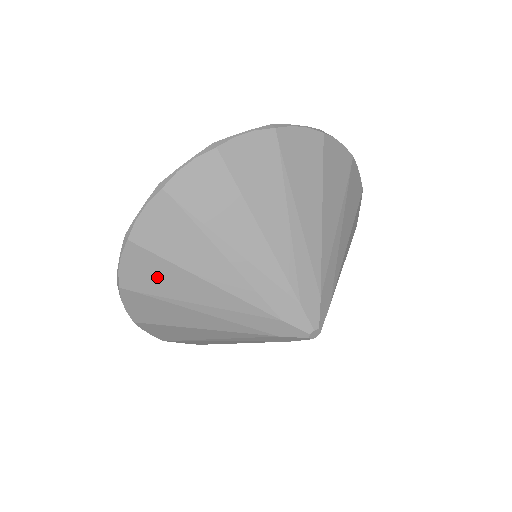
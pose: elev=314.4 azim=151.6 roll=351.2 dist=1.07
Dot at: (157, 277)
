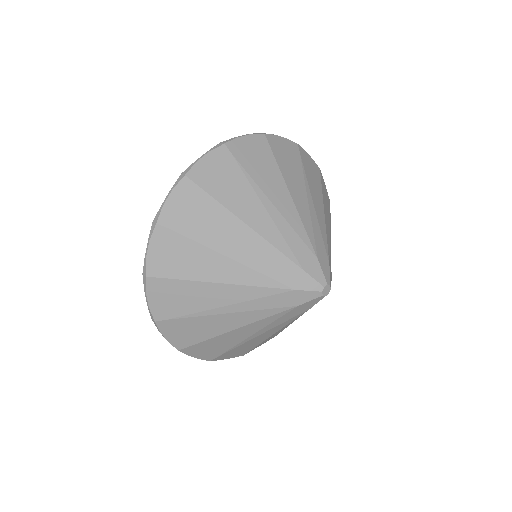
Dot at: (181, 298)
